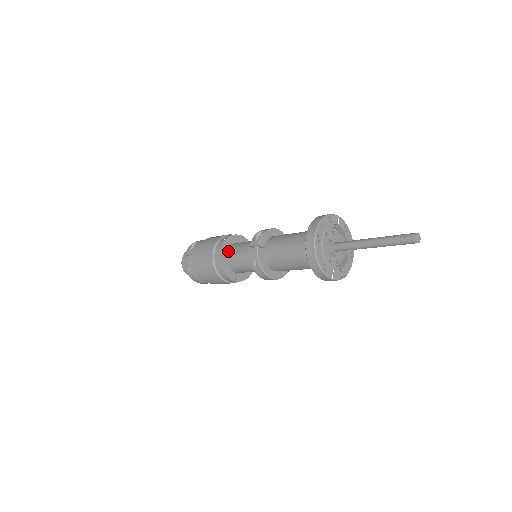
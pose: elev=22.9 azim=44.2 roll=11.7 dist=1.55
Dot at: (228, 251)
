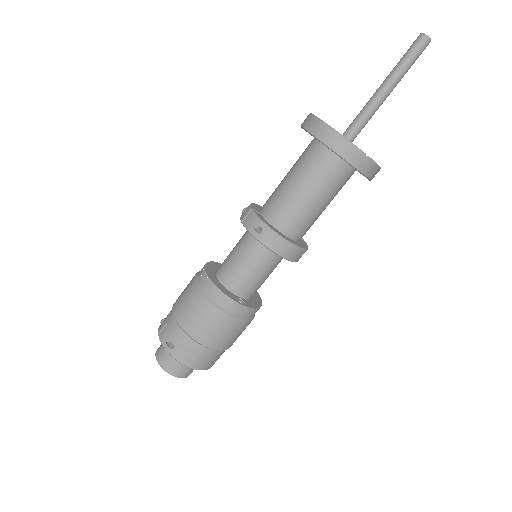
Dot at: (216, 273)
